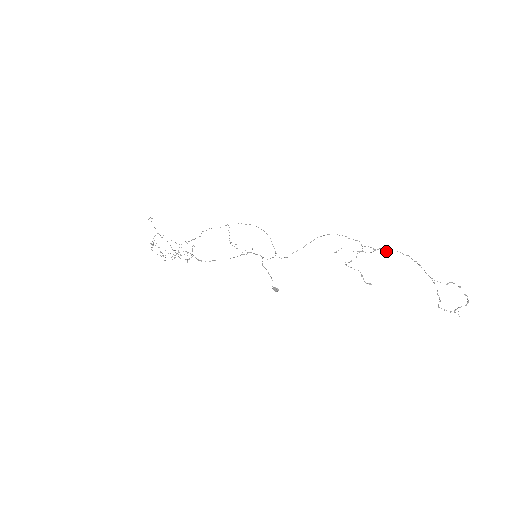
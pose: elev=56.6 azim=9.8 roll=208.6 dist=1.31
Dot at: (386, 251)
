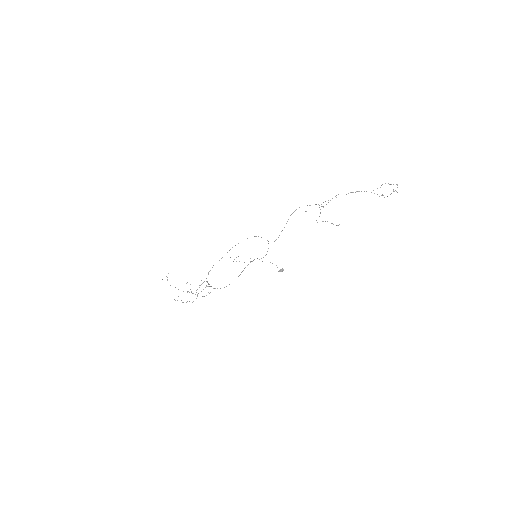
Dot at: occluded
